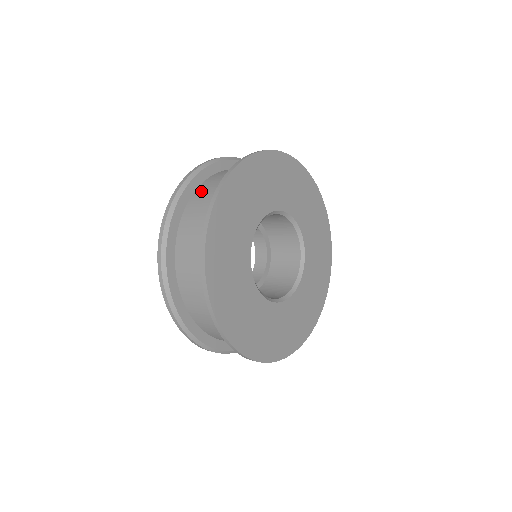
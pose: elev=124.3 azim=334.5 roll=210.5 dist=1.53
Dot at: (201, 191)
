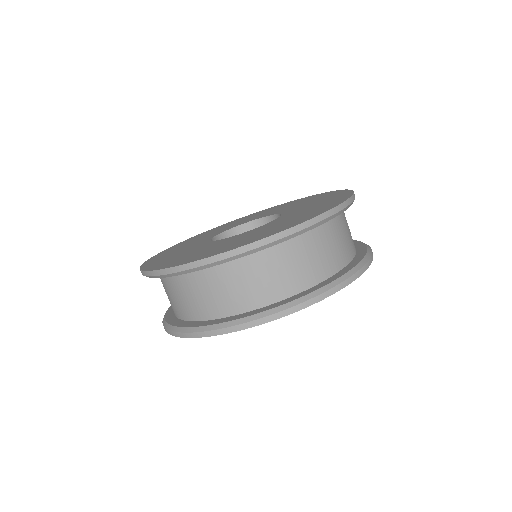
Dot at: (262, 261)
